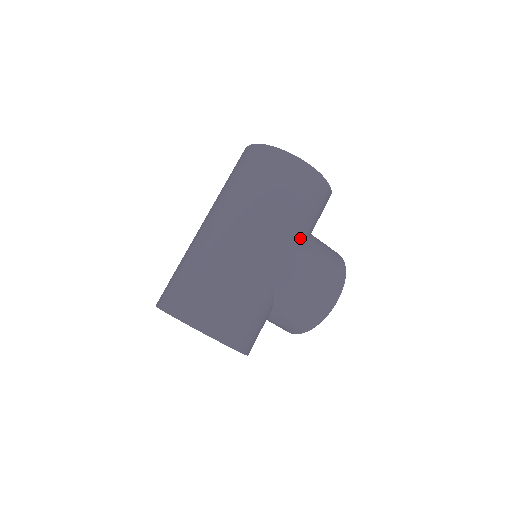
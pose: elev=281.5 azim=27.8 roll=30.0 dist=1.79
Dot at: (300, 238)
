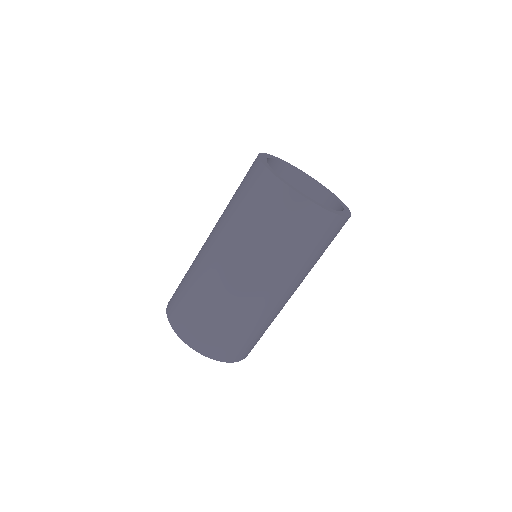
Dot at: occluded
